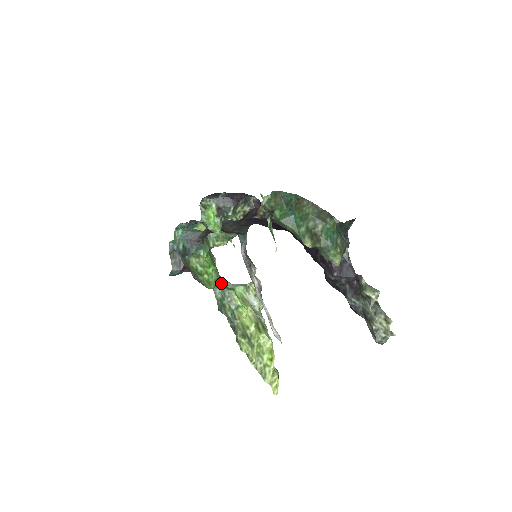
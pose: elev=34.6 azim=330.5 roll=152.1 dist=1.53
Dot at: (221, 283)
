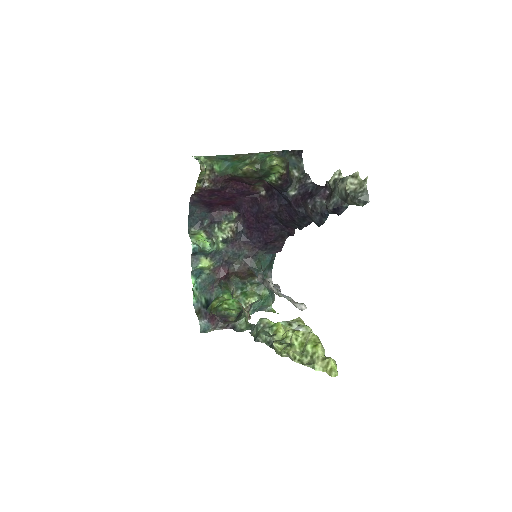
Dot at: occluded
